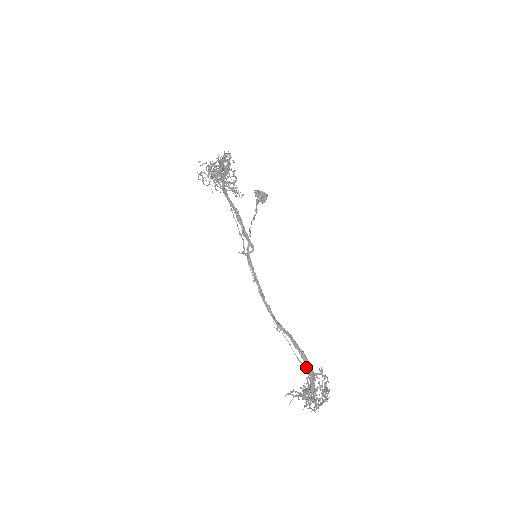
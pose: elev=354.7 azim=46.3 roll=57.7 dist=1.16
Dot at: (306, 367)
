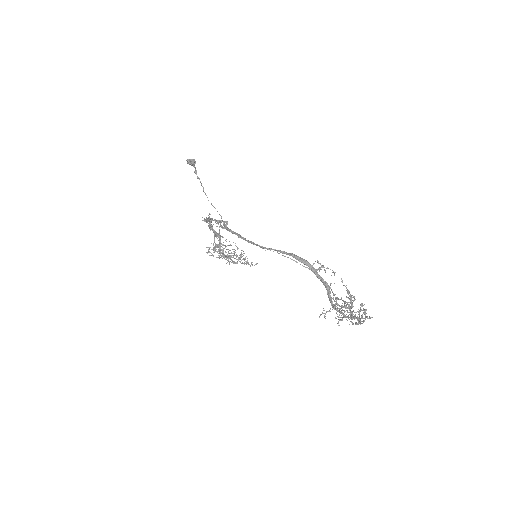
Dot at: (301, 262)
